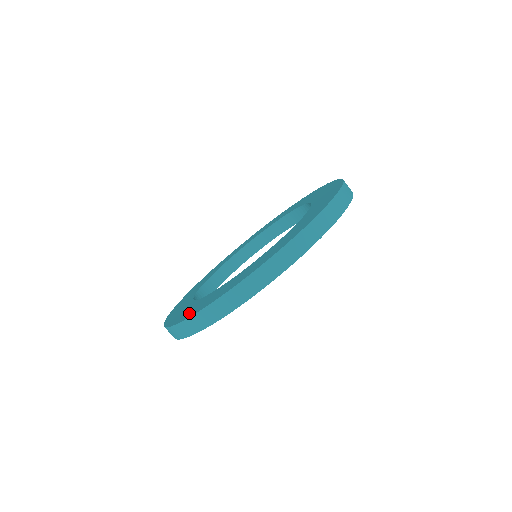
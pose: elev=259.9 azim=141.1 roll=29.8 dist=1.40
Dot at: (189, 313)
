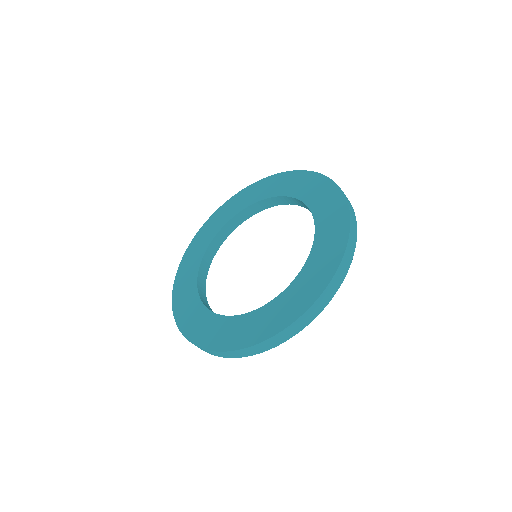
Dot at: (197, 334)
